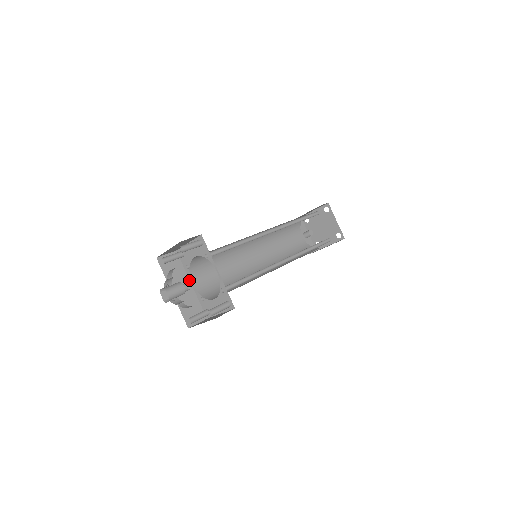
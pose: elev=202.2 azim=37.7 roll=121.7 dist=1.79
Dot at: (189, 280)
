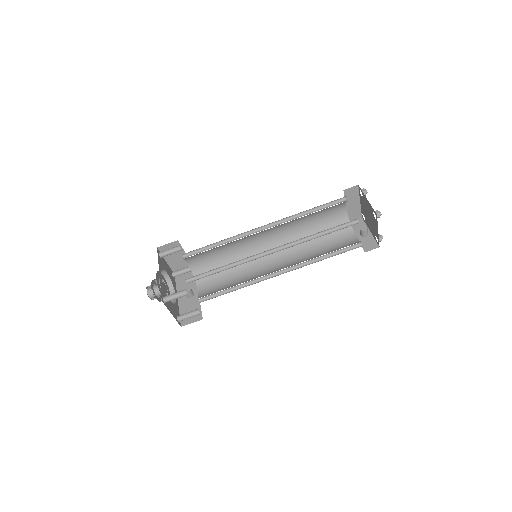
Dot at: (197, 289)
